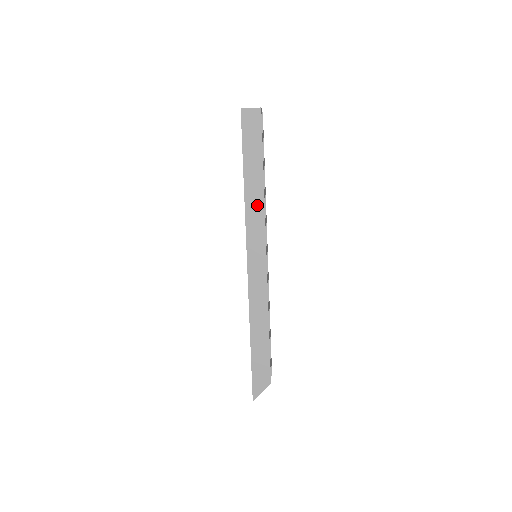
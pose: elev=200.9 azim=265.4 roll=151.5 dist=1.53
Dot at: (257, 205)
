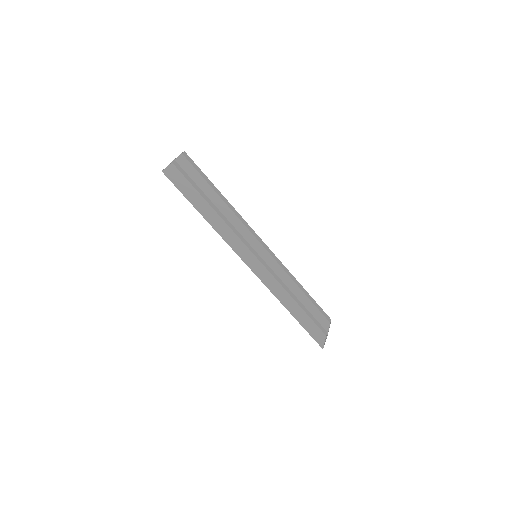
Dot at: (225, 229)
